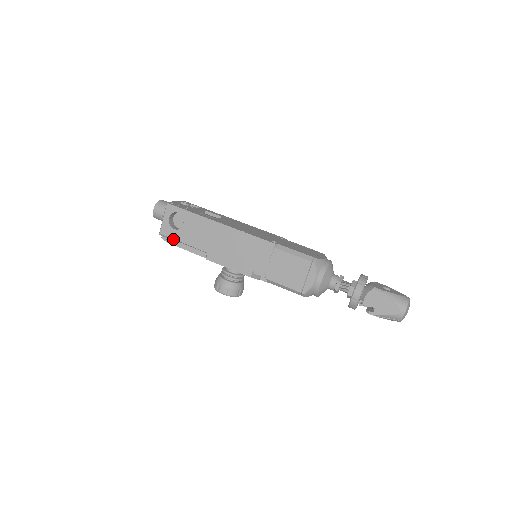
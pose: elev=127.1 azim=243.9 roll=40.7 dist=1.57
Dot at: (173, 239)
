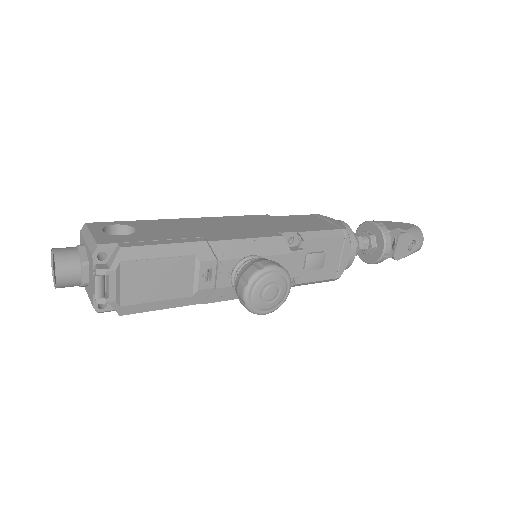
Dot at: (130, 243)
